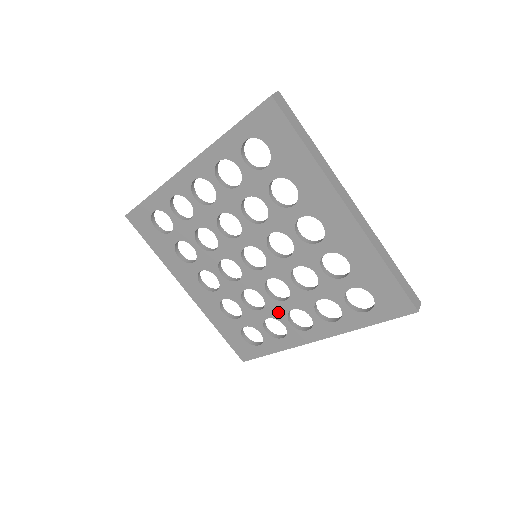
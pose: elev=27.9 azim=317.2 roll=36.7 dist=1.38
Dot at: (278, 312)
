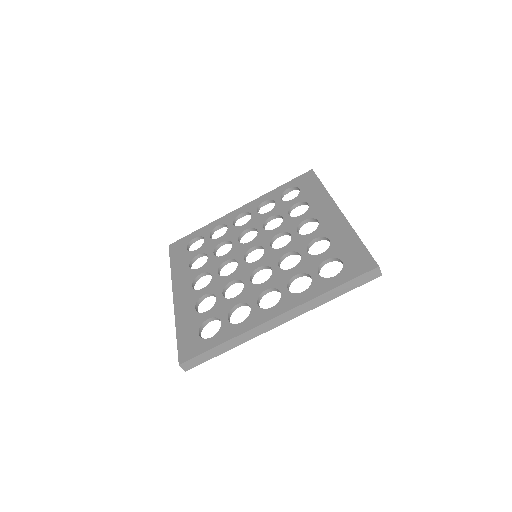
Dot at: (251, 295)
